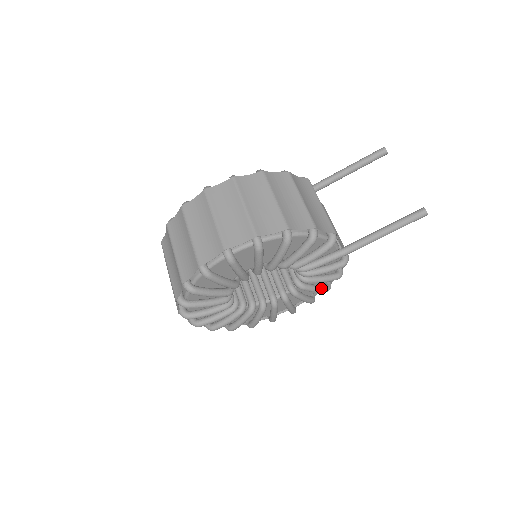
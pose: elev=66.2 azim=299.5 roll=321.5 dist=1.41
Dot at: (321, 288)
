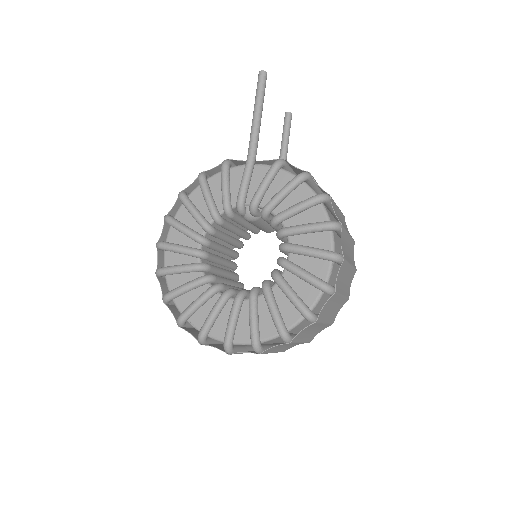
Dot at: (301, 202)
